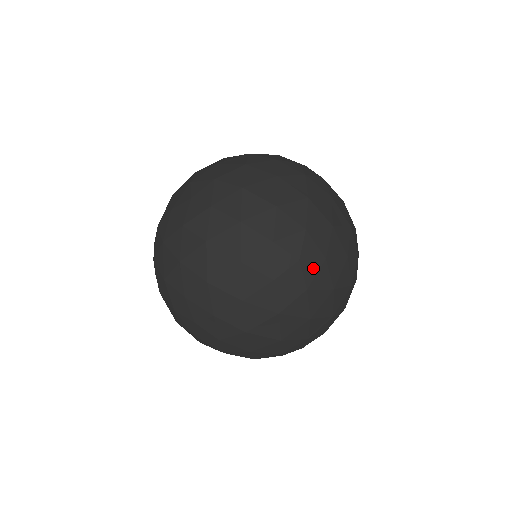
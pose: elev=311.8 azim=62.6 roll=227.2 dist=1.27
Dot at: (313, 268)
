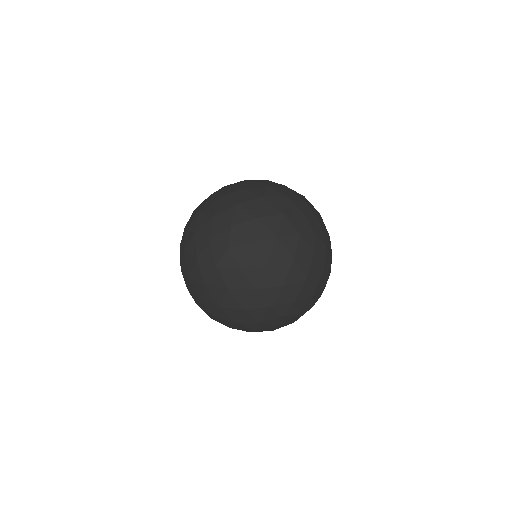
Dot at: (288, 318)
